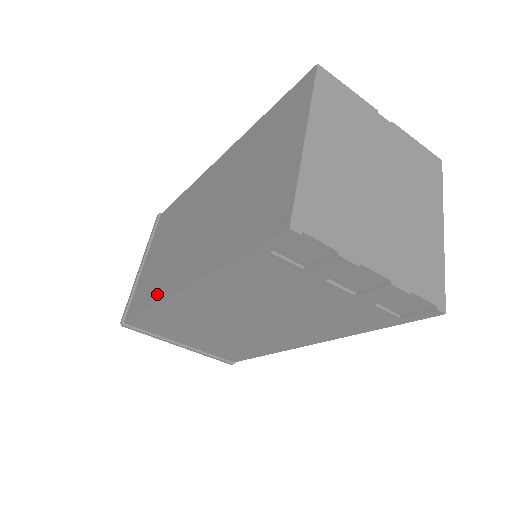
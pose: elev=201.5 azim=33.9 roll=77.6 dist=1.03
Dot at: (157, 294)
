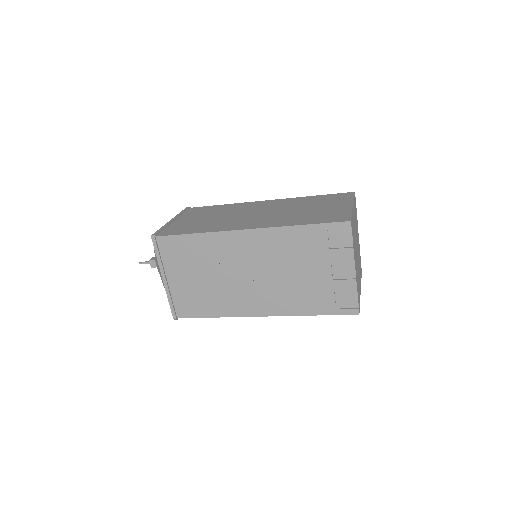
Dot at: (210, 229)
